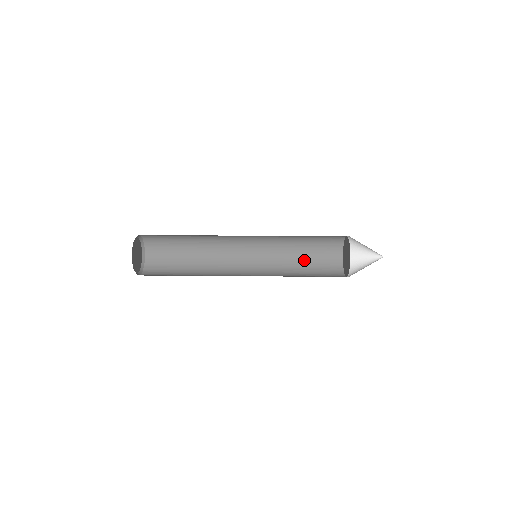
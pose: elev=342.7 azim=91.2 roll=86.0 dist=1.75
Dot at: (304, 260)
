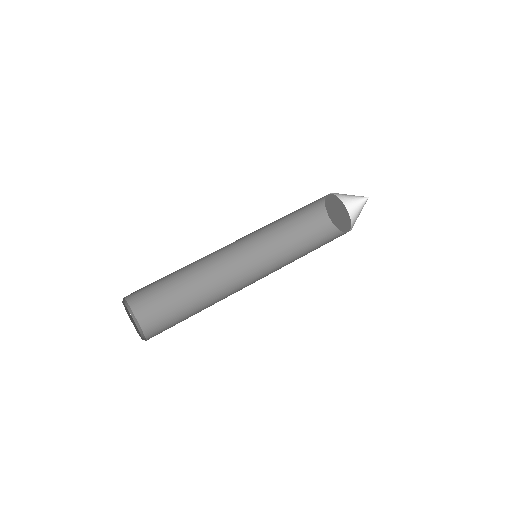
Dot at: (294, 232)
